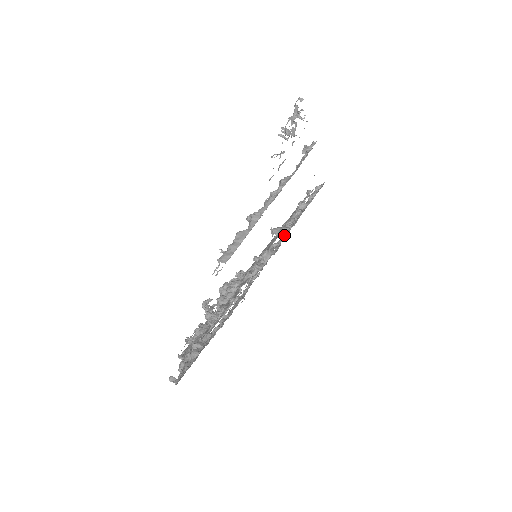
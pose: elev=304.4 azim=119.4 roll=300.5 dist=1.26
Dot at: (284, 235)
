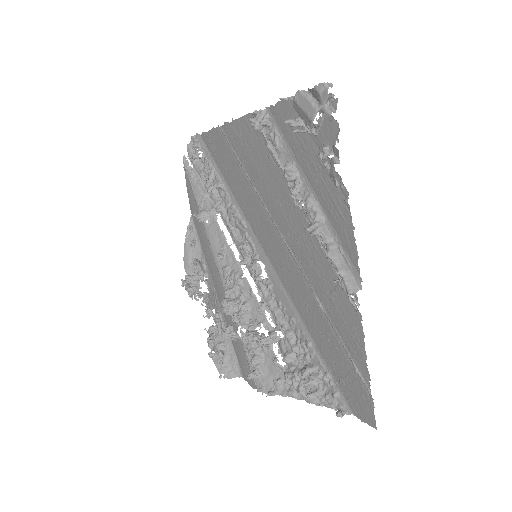
Dot at: (238, 216)
